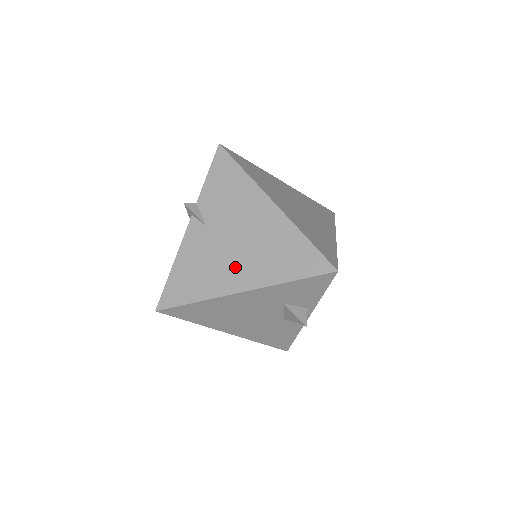
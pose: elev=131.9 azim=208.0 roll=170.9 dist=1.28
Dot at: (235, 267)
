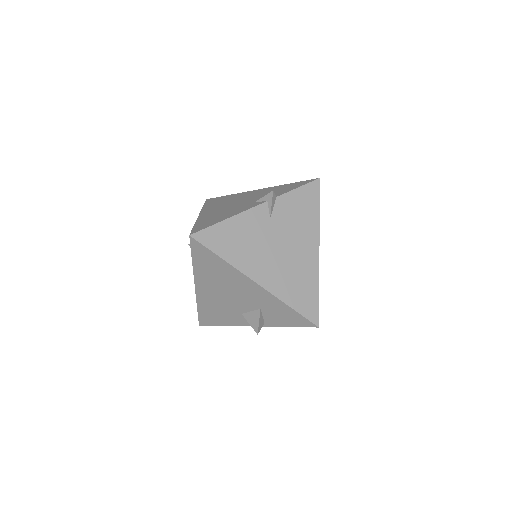
Dot at: (266, 263)
